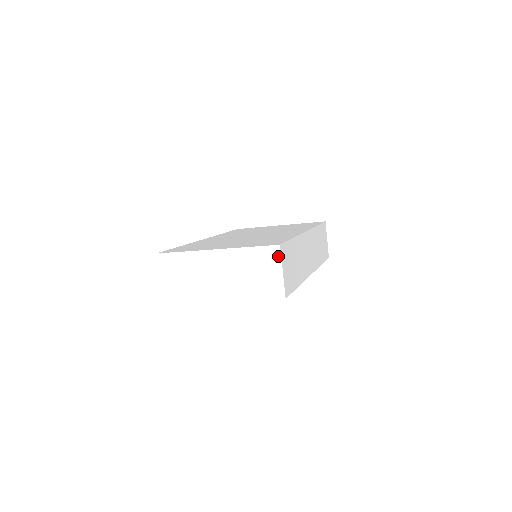
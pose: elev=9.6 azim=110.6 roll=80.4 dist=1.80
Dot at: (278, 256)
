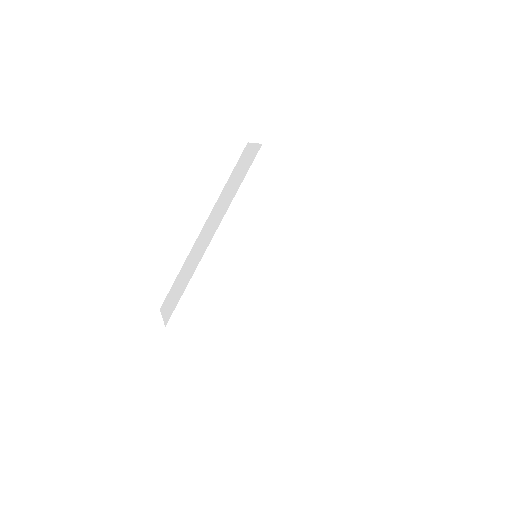
Dot at: occluded
